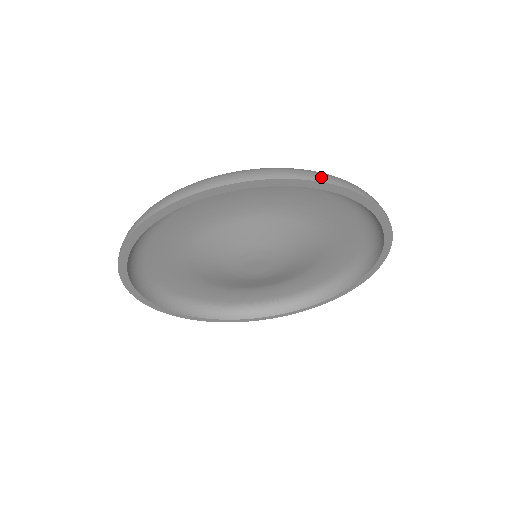
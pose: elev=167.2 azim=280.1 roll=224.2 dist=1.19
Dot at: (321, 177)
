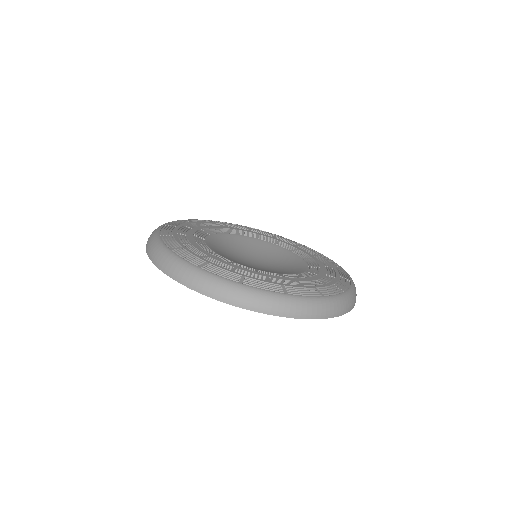
Dot at: (234, 300)
